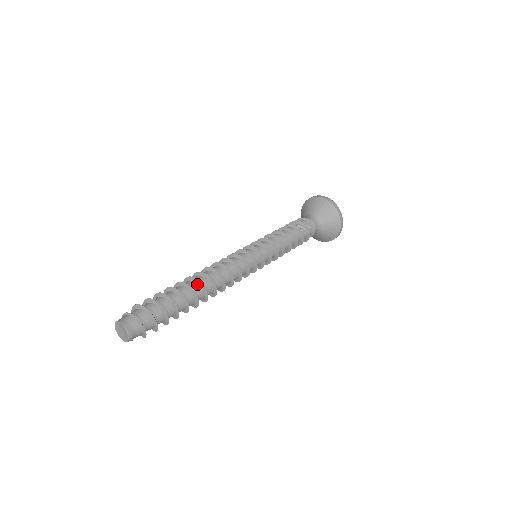
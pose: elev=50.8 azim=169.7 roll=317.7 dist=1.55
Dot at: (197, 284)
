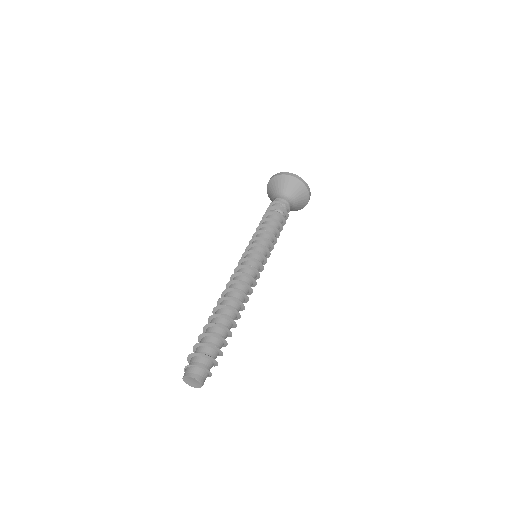
Dot at: (230, 311)
